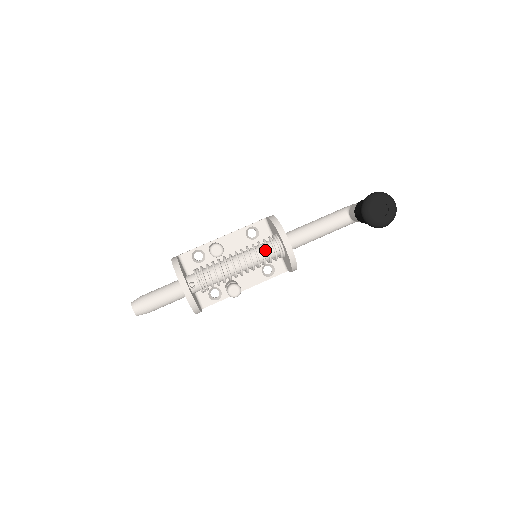
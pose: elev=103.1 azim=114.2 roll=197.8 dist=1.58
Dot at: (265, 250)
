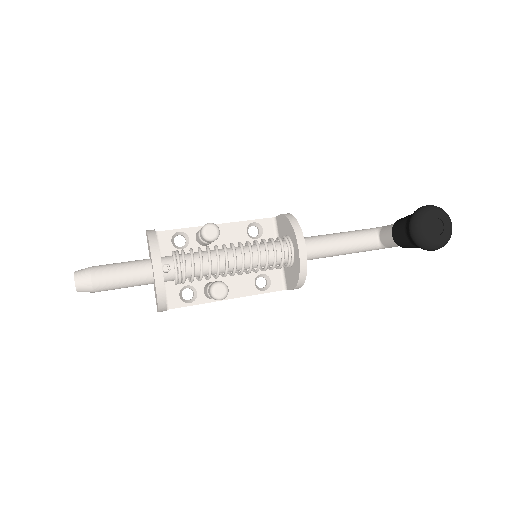
Dot at: (271, 250)
